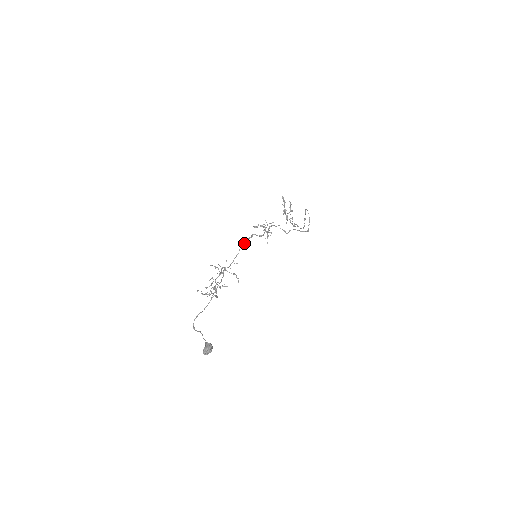
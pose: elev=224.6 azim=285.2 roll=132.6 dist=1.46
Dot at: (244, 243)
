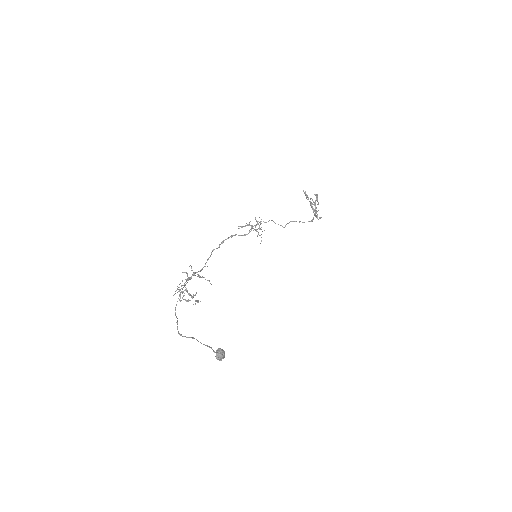
Dot at: (219, 245)
